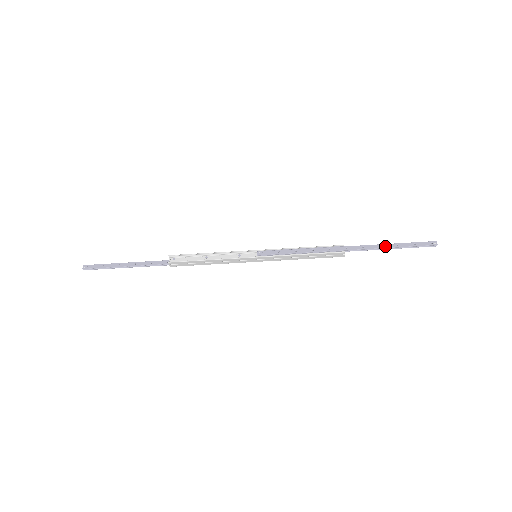
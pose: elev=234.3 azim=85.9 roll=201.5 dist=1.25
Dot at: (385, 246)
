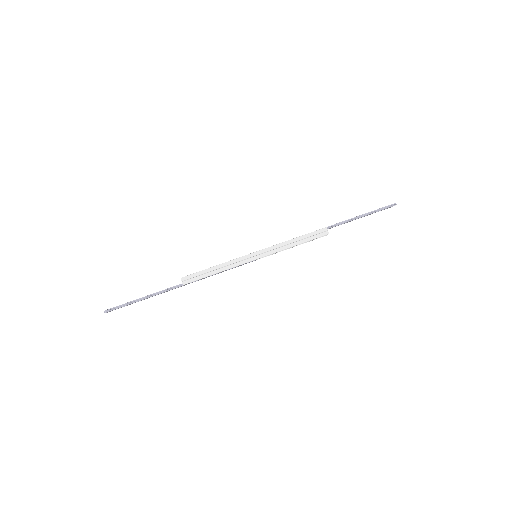
Dot at: (356, 216)
